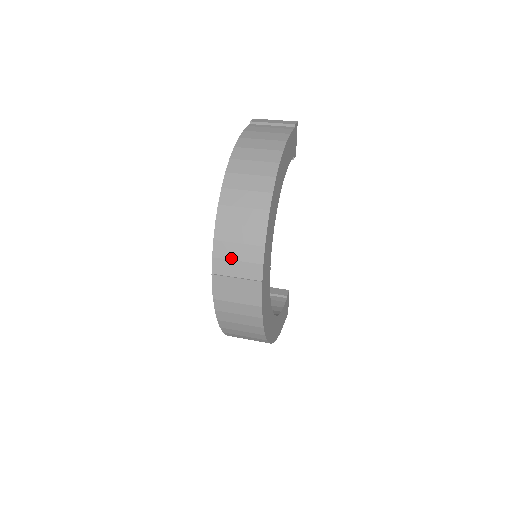
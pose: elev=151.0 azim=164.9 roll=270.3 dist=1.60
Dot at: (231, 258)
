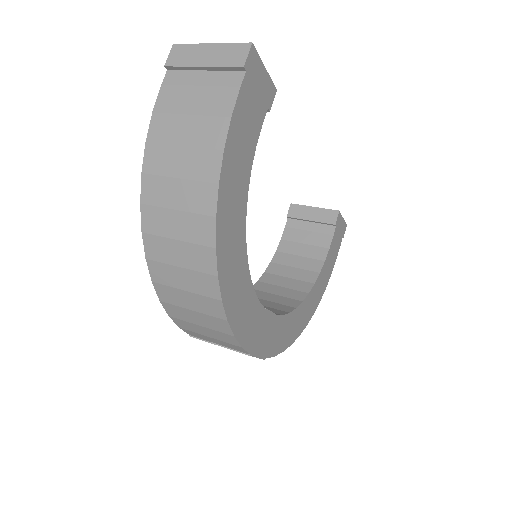
Dot at: (200, 333)
